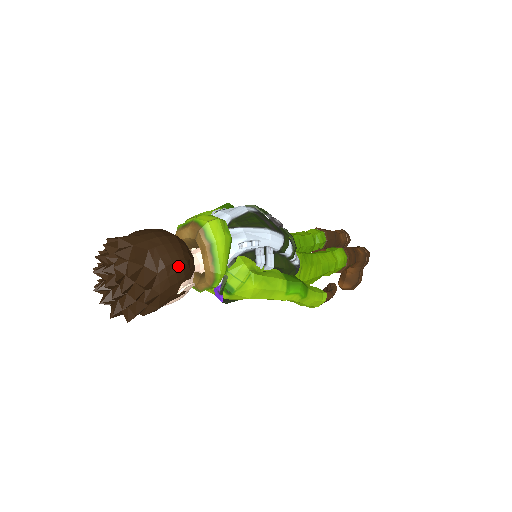
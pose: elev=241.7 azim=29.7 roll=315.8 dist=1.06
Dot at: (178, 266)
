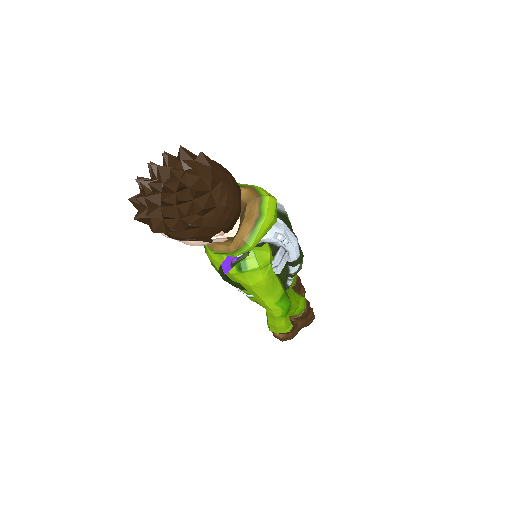
Dot at: (232, 213)
